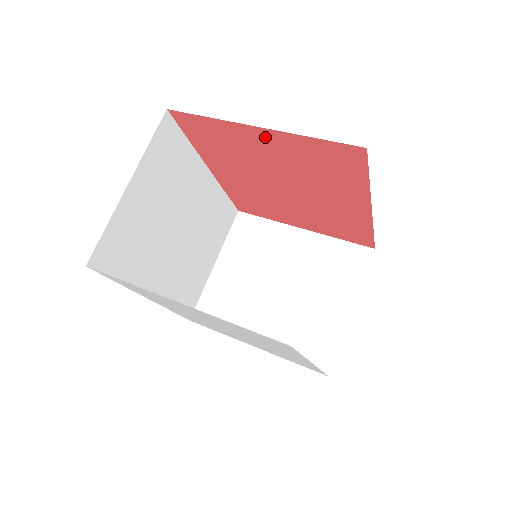
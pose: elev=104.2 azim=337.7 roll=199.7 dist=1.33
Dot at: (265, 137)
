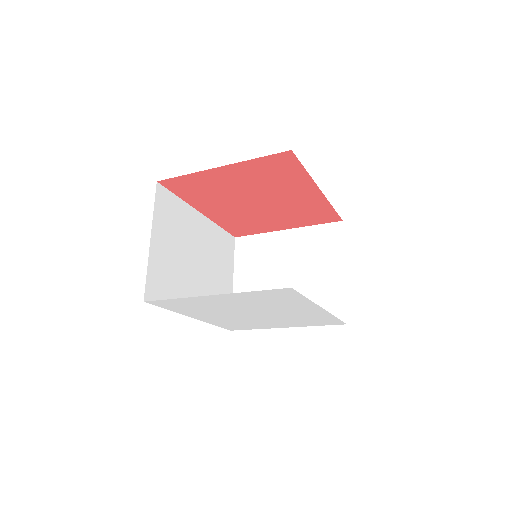
Dot at: (227, 172)
